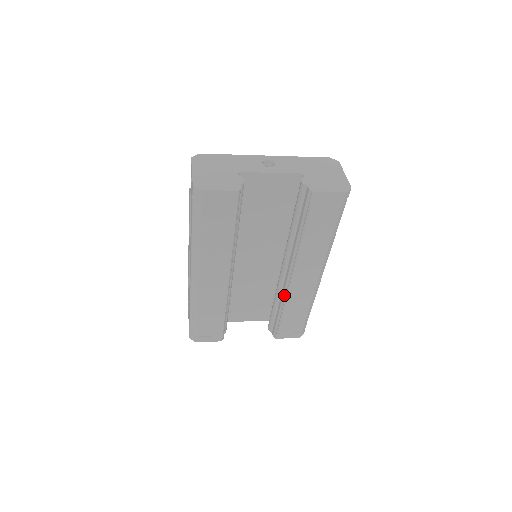
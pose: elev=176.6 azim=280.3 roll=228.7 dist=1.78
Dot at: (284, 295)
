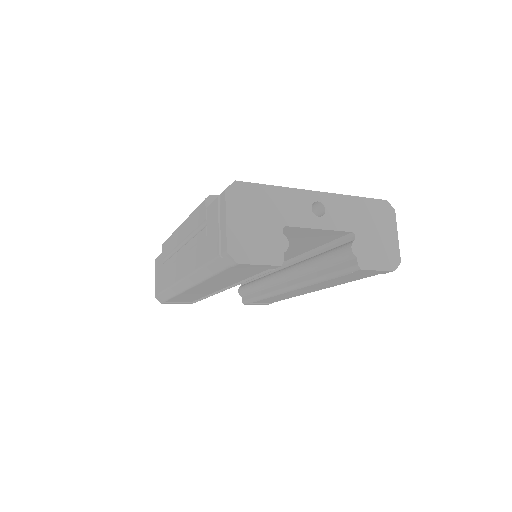
Dot at: (273, 293)
